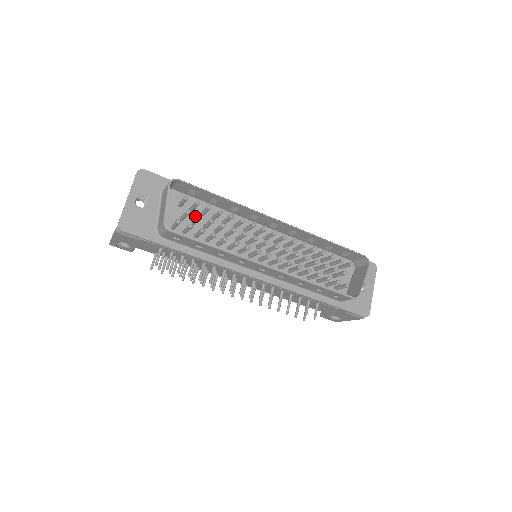
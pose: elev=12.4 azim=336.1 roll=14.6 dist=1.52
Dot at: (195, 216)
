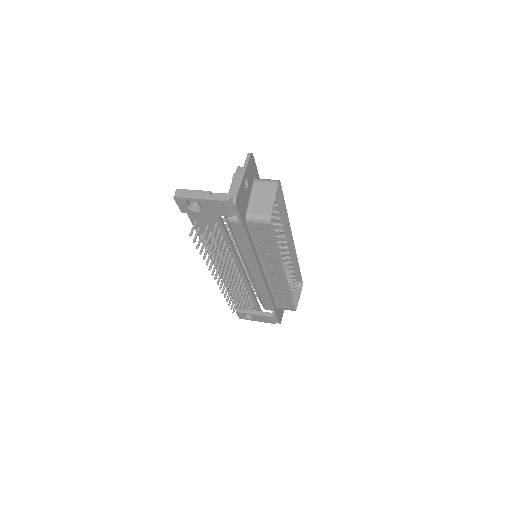
Dot at: occluded
